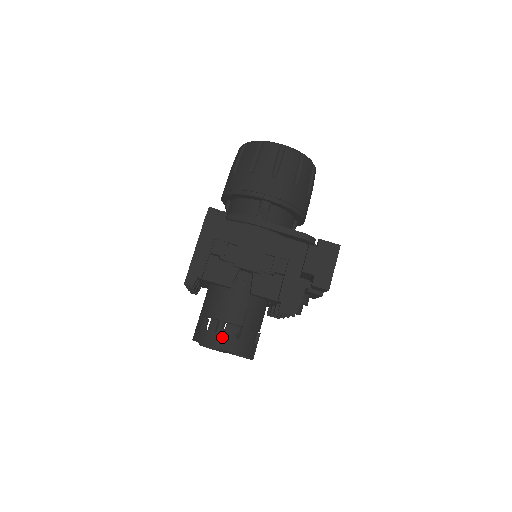
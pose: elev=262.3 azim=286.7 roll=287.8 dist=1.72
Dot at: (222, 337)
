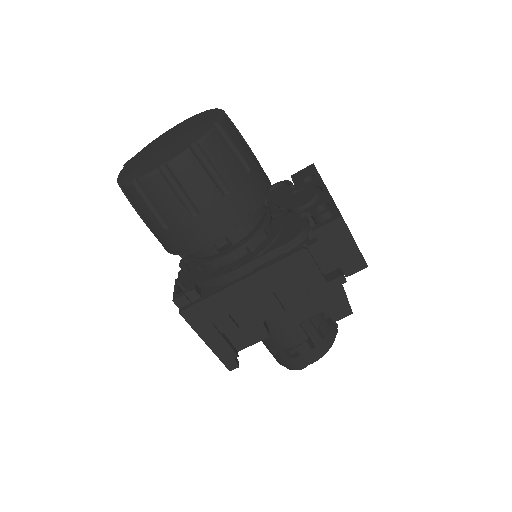
Dot at: (300, 359)
